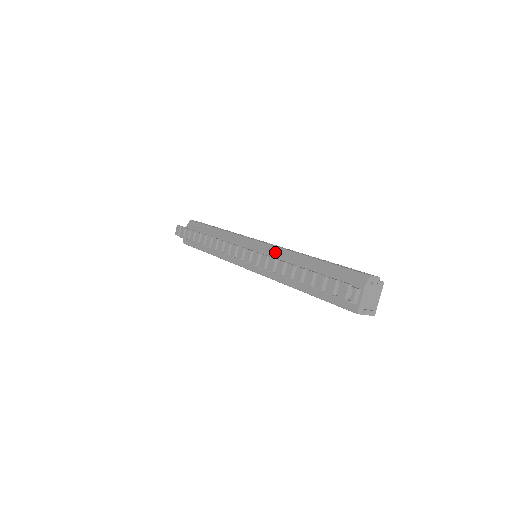
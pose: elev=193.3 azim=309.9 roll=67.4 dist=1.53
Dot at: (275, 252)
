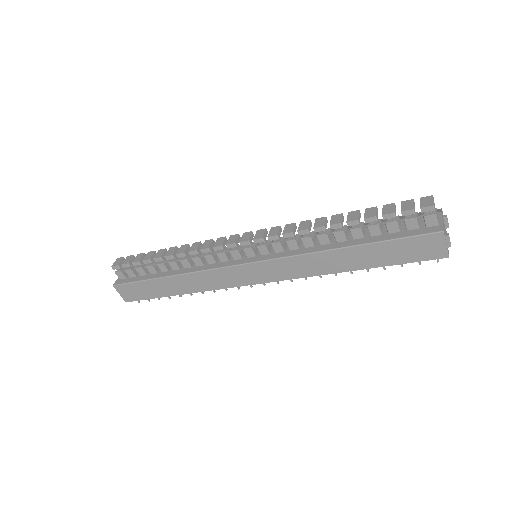
Dot at: occluded
